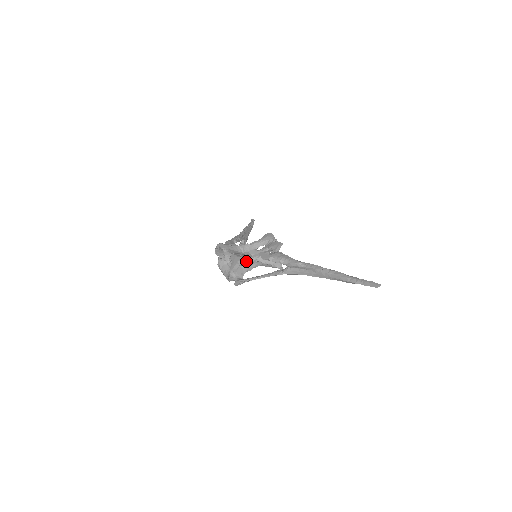
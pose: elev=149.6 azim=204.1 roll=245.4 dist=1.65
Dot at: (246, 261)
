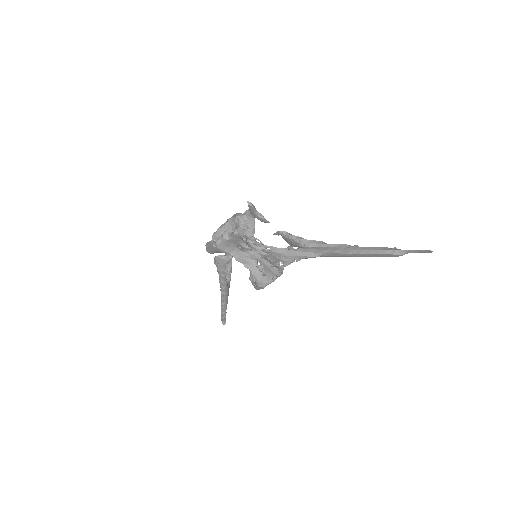
Dot at: (248, 243)
